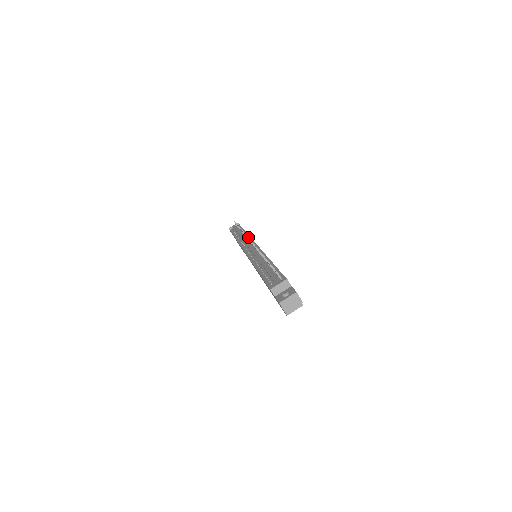
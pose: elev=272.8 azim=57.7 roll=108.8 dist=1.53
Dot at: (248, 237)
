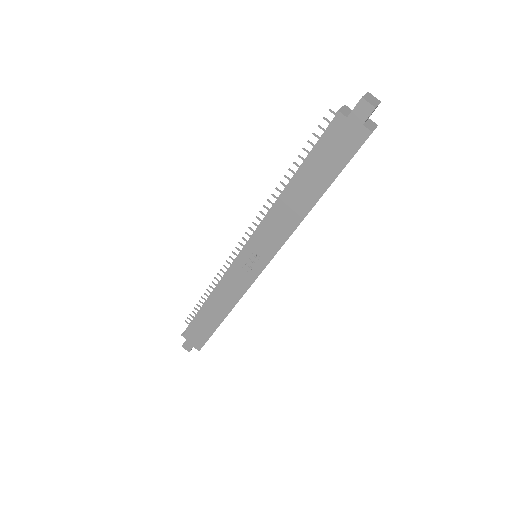
Dot at: occluded
